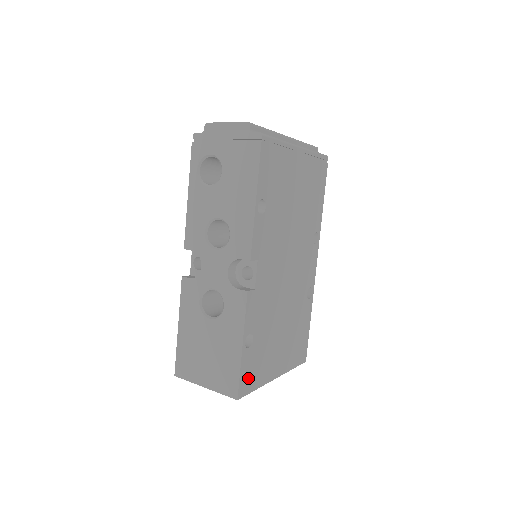
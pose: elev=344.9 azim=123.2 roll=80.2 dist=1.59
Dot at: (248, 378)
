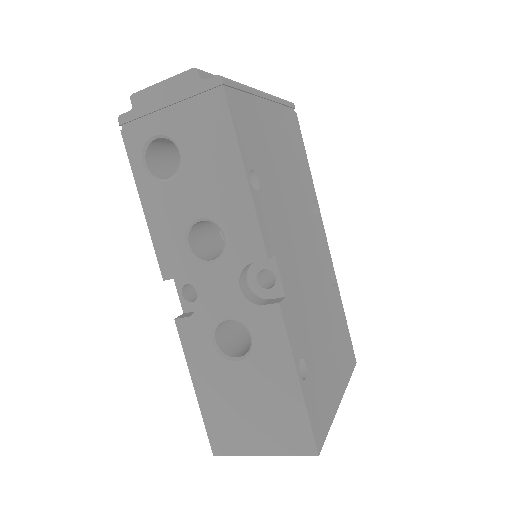
Dot at: (318, 419)
